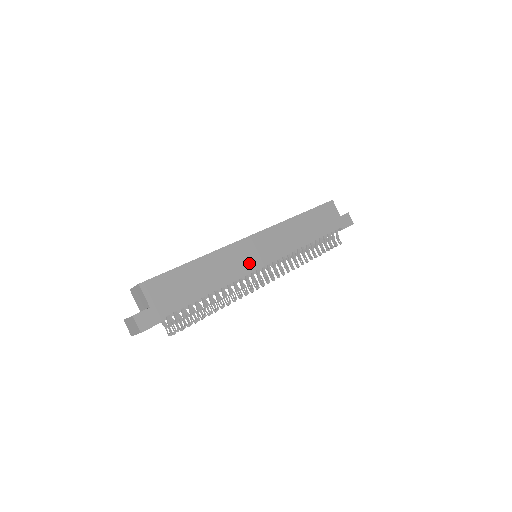
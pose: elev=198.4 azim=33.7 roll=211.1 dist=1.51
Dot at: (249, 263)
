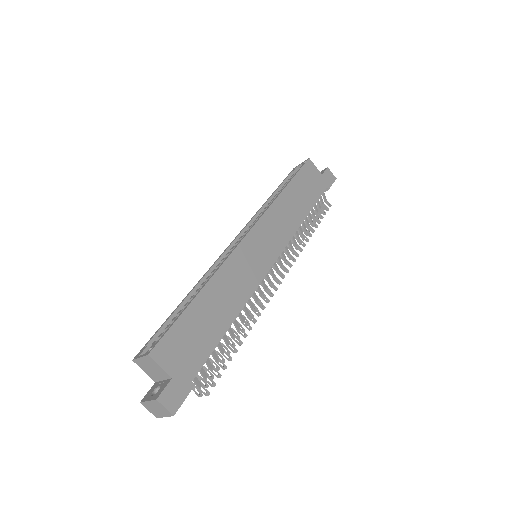
Dot at: (256, 270)
